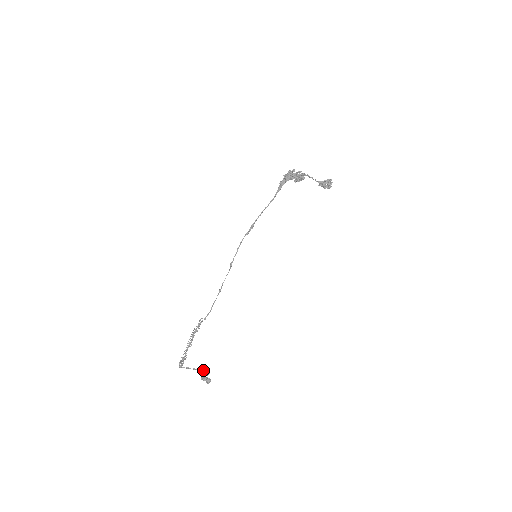
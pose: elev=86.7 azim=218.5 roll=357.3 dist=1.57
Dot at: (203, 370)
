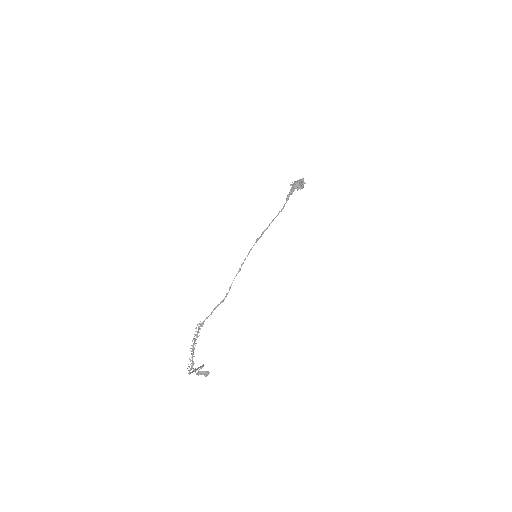
Dot at: occluded
